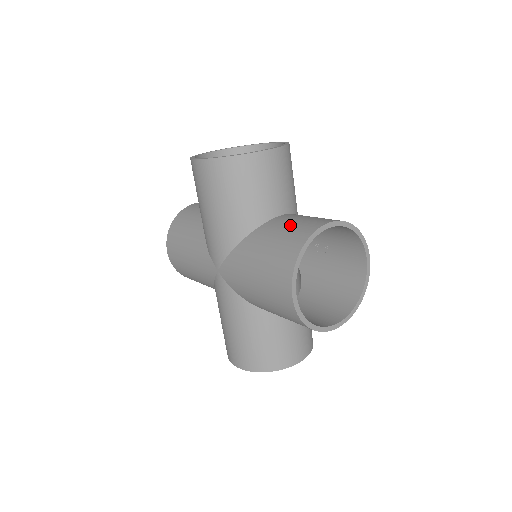
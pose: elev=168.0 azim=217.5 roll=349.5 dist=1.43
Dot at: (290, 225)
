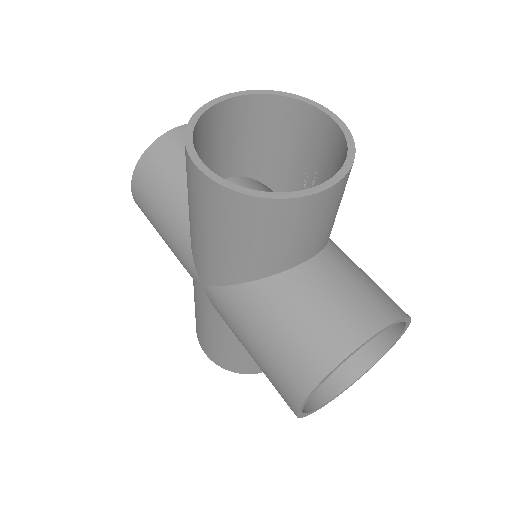
Dot at: occluded
